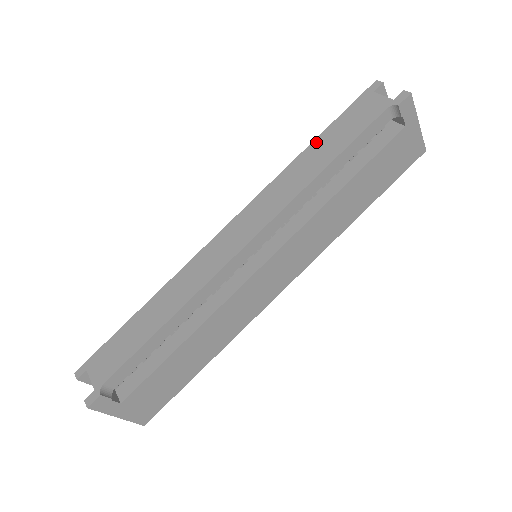
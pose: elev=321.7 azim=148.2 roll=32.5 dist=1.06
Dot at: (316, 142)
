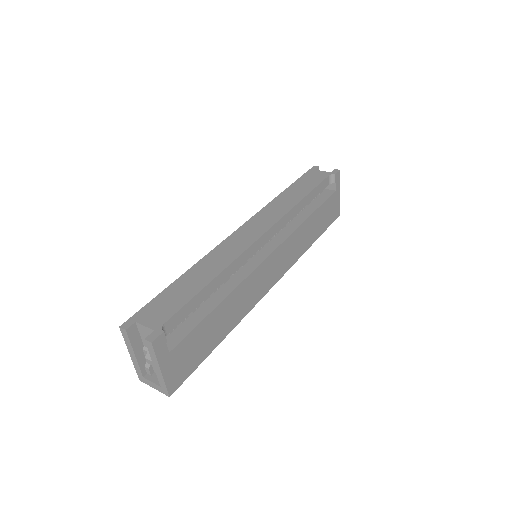
Dot at: (289, 189)
